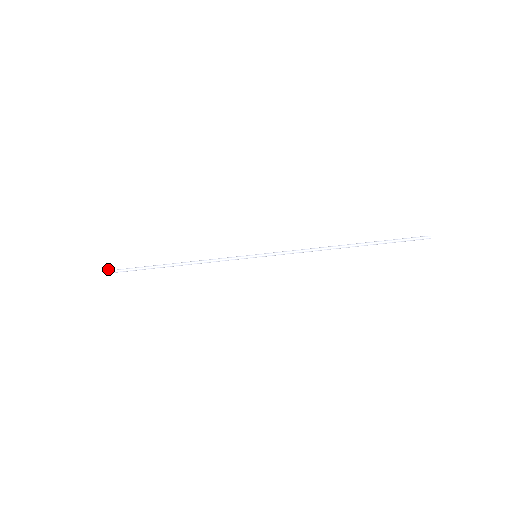
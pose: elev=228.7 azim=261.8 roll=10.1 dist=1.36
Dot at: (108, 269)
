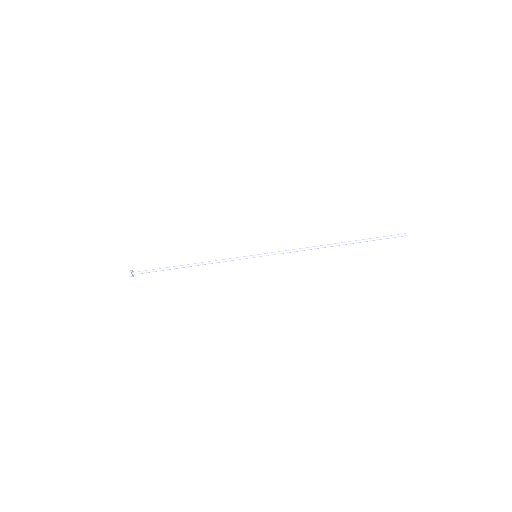
Dot at: (132, 270)
